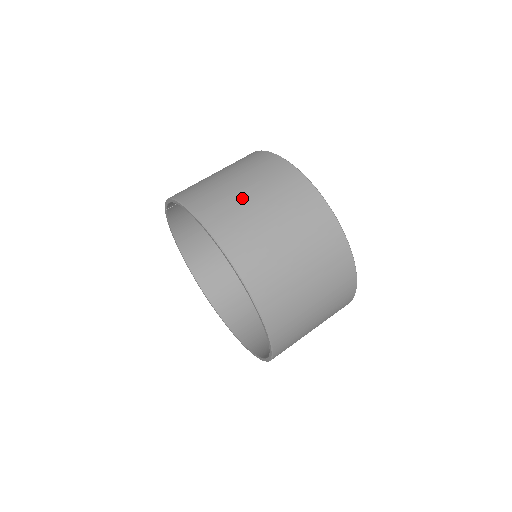
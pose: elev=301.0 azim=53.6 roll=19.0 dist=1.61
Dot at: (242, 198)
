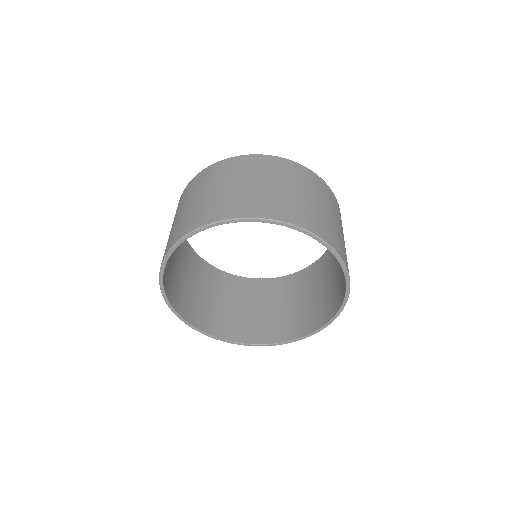
Dot at: (238, 189)
